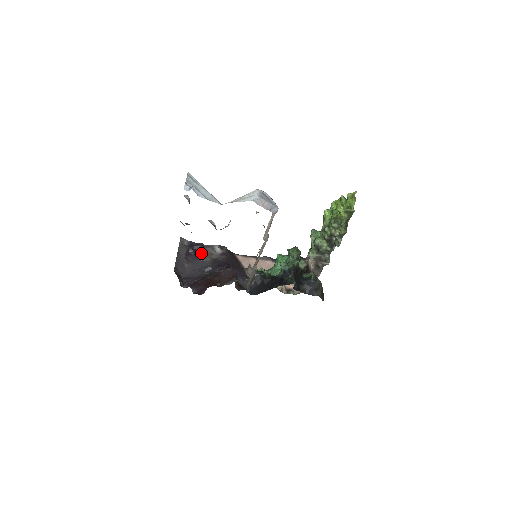
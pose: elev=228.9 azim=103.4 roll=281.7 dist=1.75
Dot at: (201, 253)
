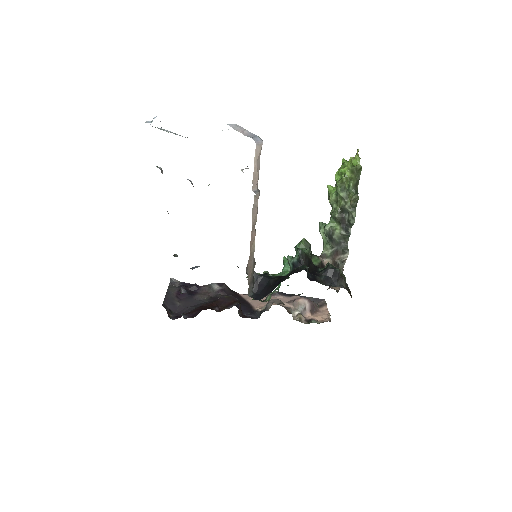
Dot at: (196, 293)
